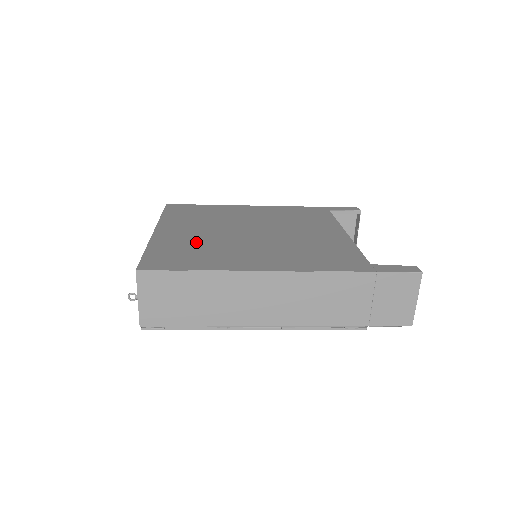
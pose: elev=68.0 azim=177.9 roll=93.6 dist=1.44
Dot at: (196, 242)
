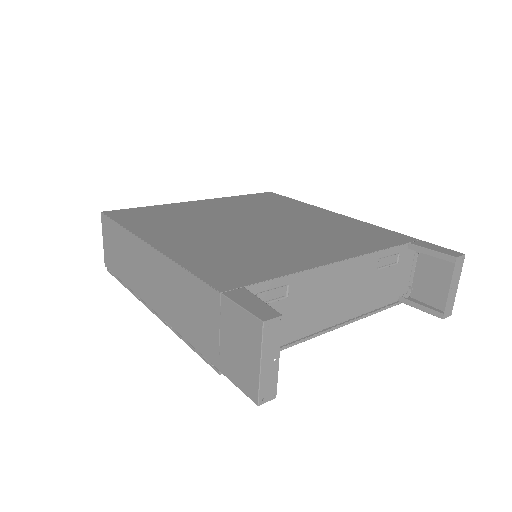
Dot at: (188, 214)
